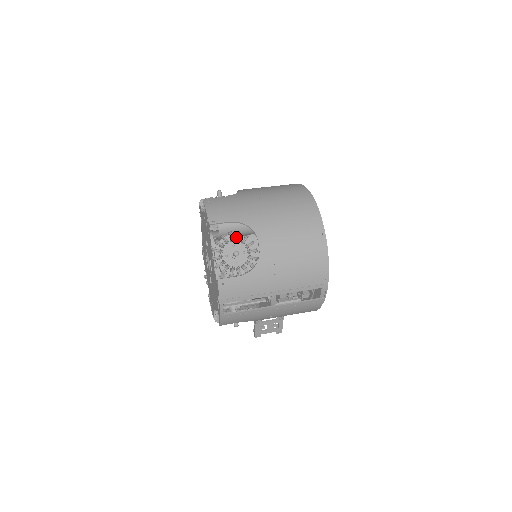
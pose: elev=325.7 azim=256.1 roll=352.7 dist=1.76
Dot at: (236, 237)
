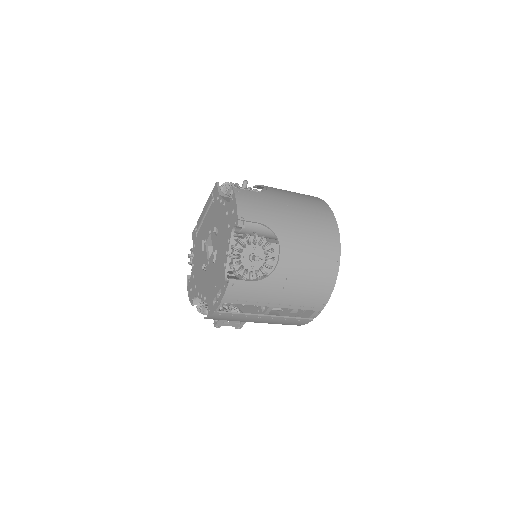
Dot at: (259, 240)
